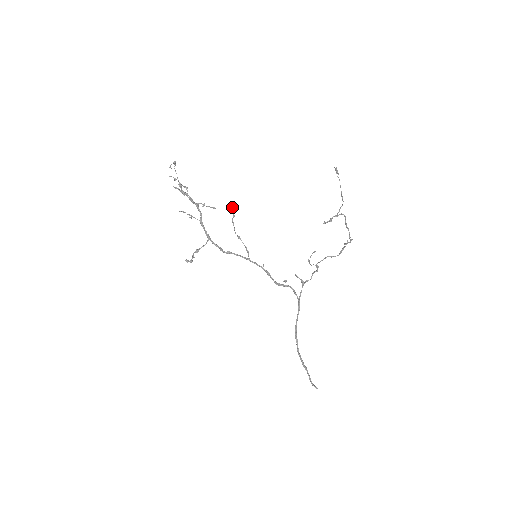
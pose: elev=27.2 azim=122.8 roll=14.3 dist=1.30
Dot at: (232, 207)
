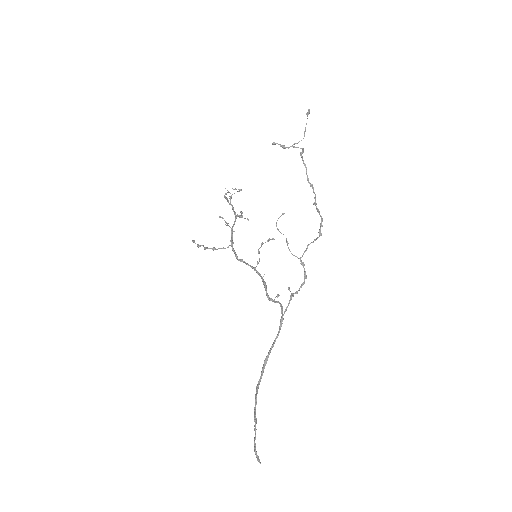
Dot at: occluded
